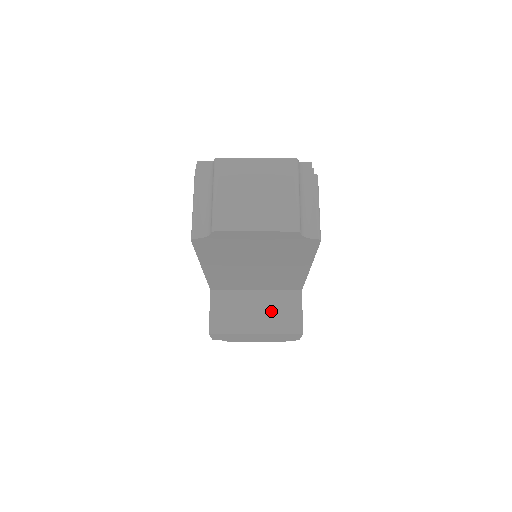
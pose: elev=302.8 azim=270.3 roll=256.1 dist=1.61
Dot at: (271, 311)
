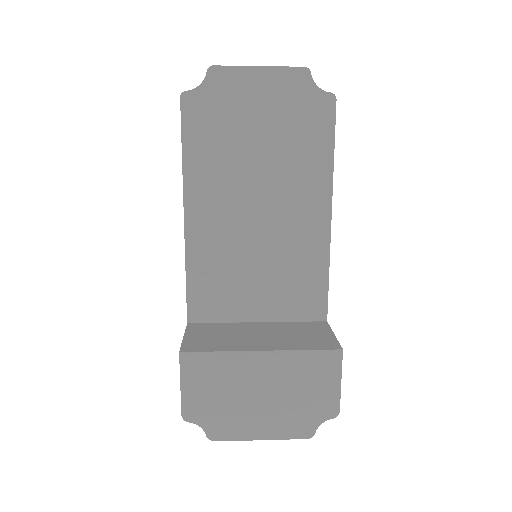
Dot at: (284, 334)
